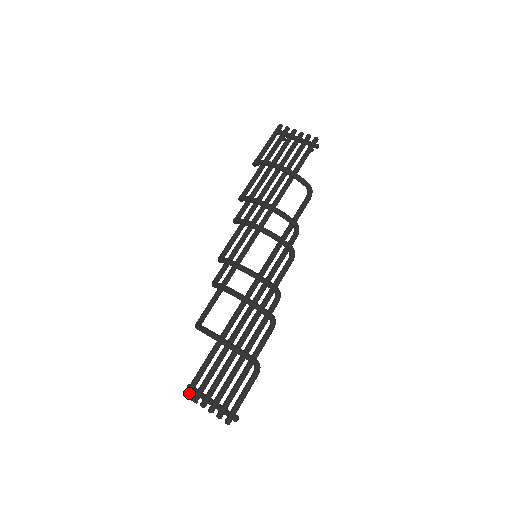
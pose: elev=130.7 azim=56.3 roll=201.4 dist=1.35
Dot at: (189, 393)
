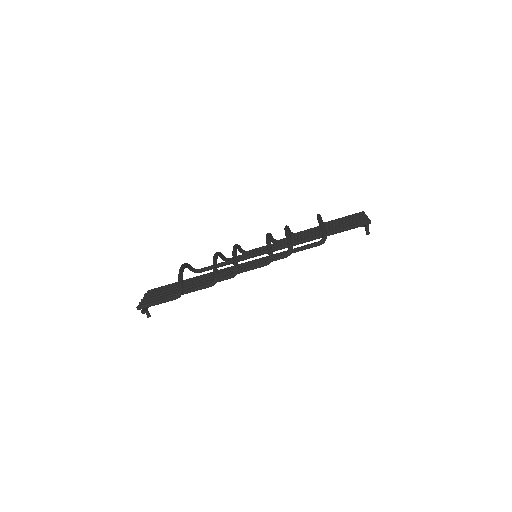
Dot at: (149, 291)
